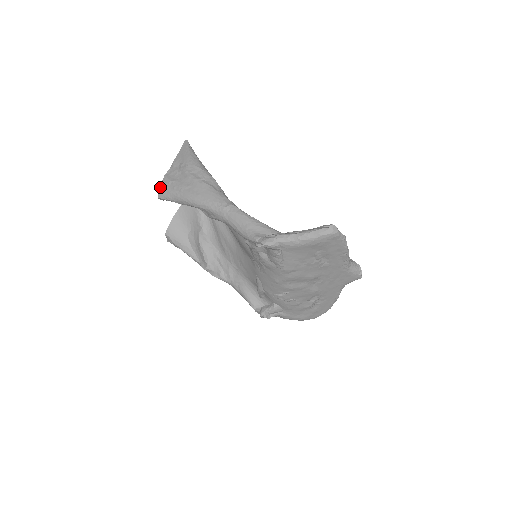
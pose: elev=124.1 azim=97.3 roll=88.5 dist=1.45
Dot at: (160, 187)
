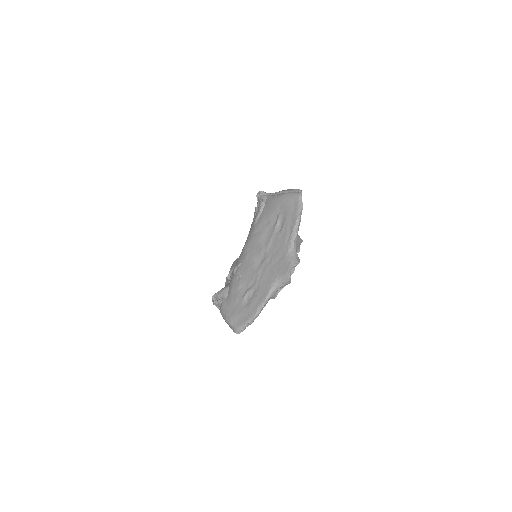
Dot at: occluded
